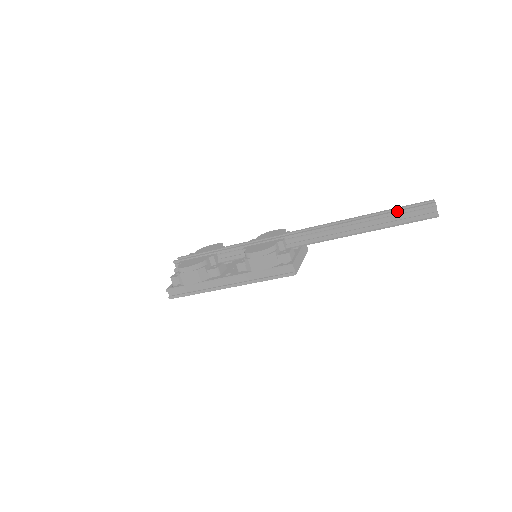
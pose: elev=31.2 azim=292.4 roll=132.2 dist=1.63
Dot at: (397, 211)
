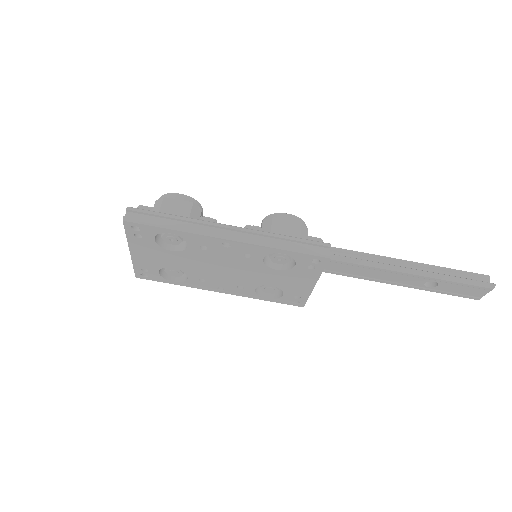
Dot at: occluded
